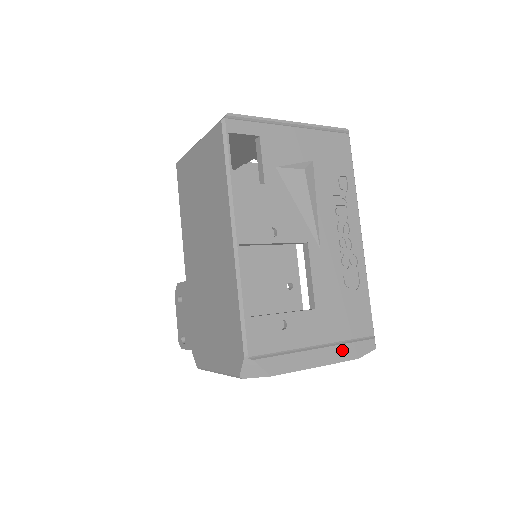
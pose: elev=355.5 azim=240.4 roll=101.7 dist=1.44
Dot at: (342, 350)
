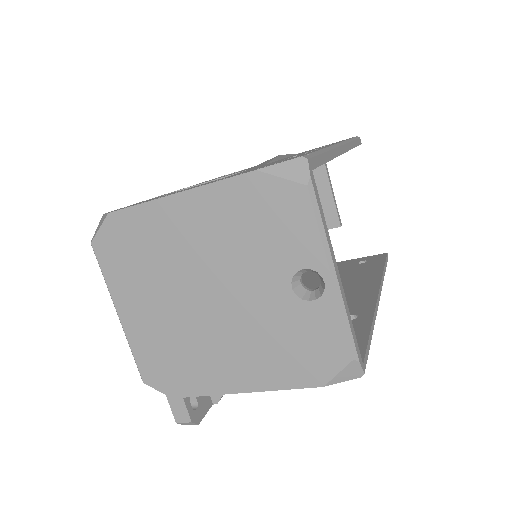
Dot at: occluded
